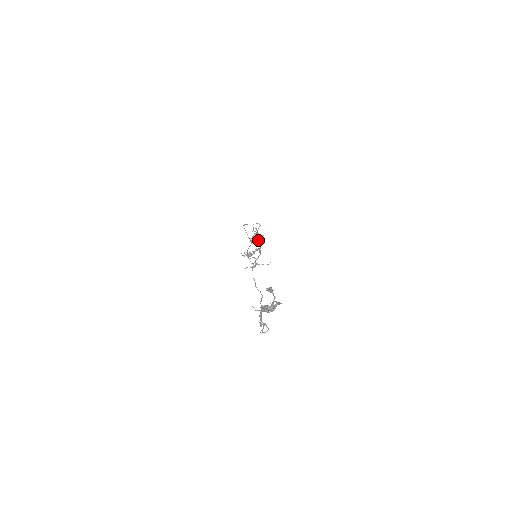
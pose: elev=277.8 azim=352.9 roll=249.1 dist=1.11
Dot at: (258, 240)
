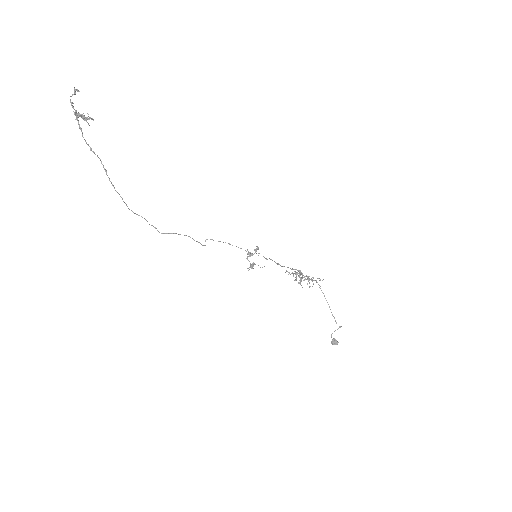
Dot at: (288, 267)
